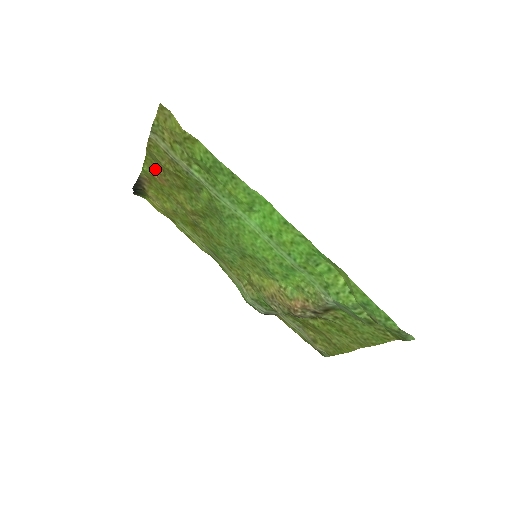
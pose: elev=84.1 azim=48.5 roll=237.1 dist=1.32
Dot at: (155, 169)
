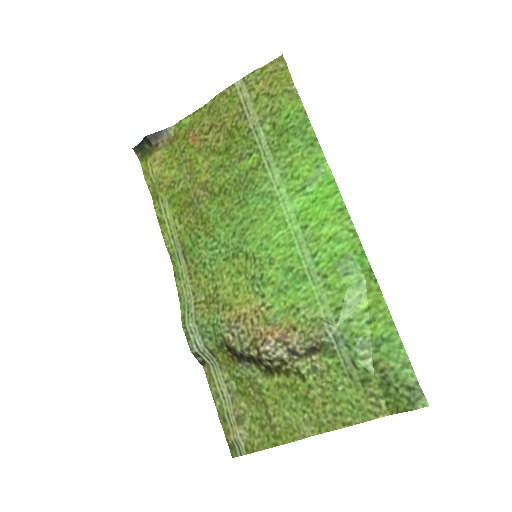
Dot at: (199, 125)
